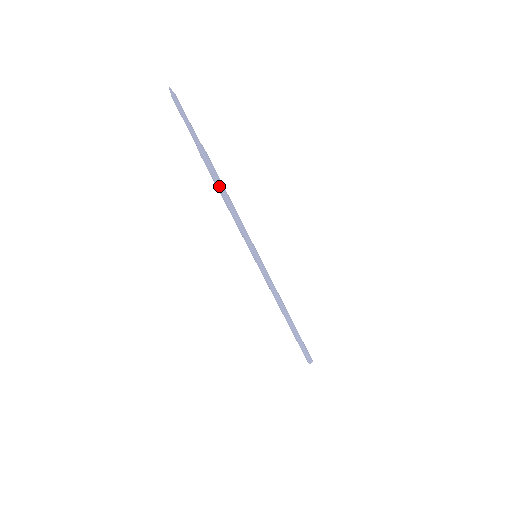
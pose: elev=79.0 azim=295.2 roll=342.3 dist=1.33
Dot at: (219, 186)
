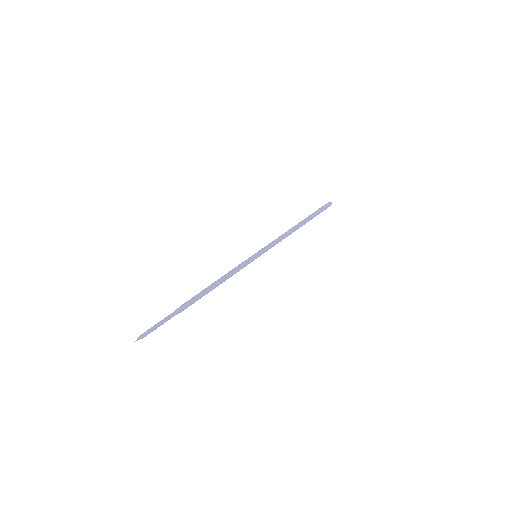
Dot at: occluded
